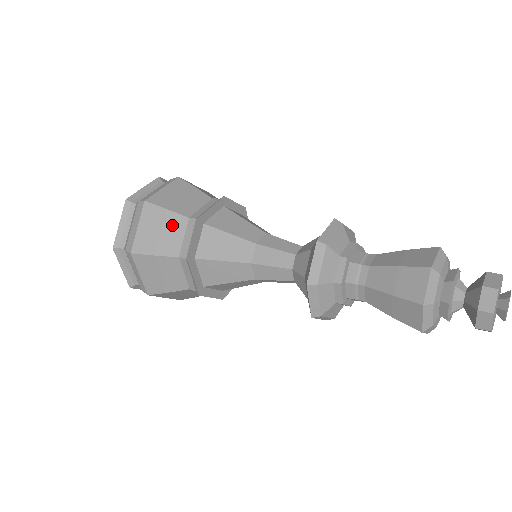
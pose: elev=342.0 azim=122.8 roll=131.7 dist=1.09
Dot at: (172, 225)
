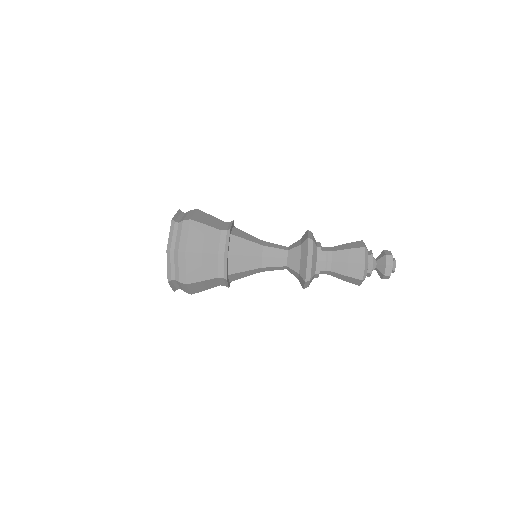
Dot at: (209, 282)
